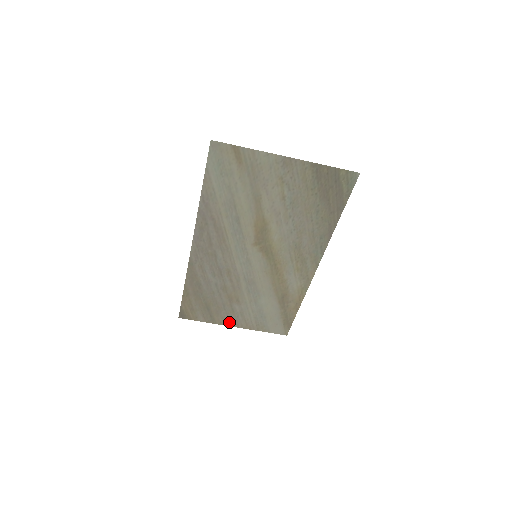
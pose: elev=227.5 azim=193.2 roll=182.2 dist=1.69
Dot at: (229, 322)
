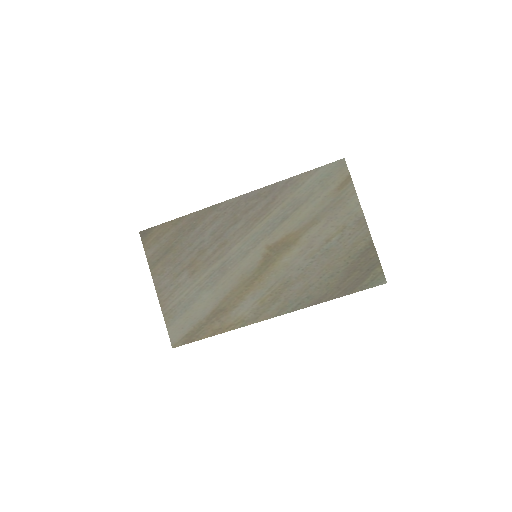
Dot at: (160, 281)
